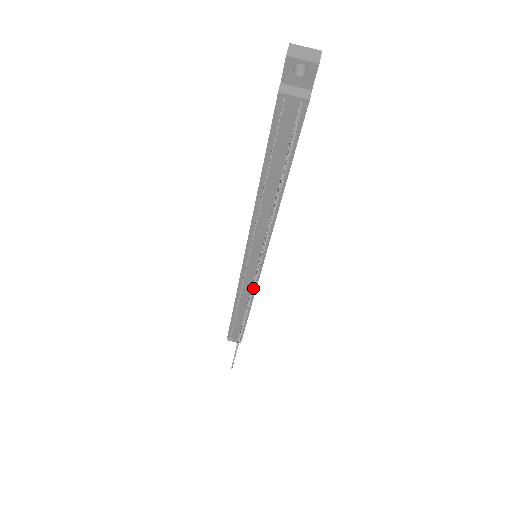
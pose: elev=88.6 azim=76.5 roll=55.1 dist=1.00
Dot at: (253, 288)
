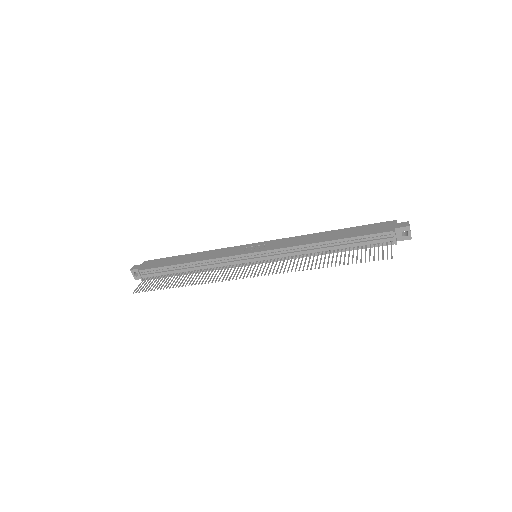
Dot at: occluded
